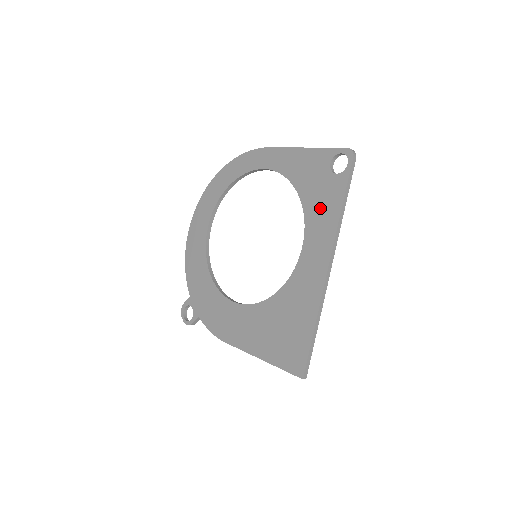
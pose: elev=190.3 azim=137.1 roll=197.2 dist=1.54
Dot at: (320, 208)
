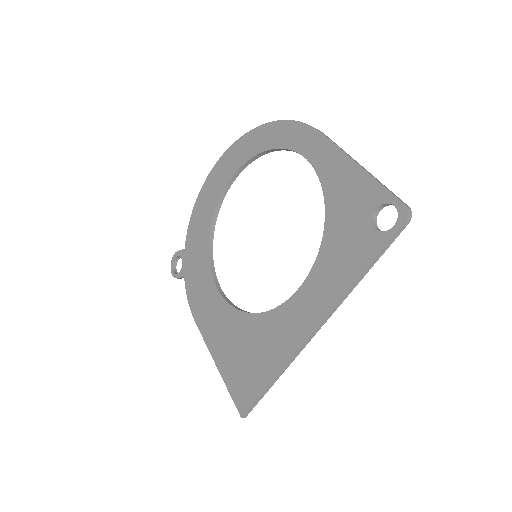
Dot at: (338, 257)
